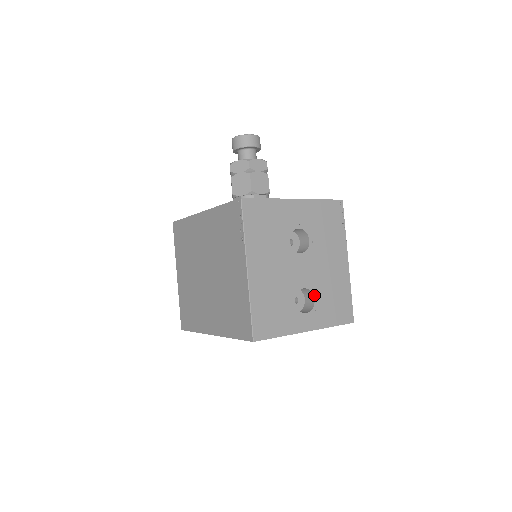
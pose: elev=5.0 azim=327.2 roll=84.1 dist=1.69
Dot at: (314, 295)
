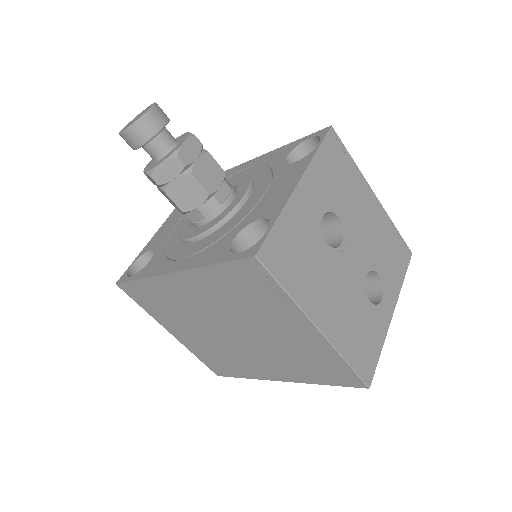
Dot at: (376, 271)
